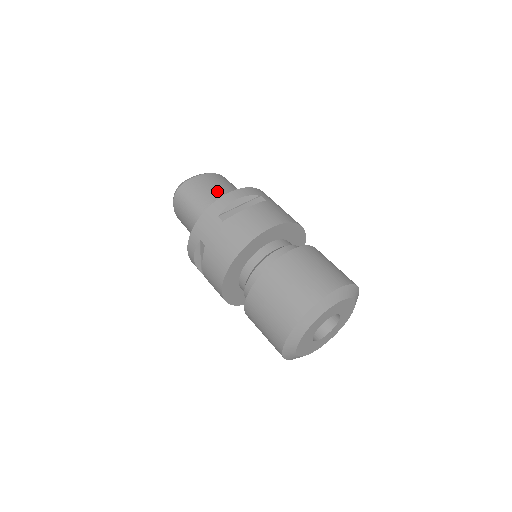
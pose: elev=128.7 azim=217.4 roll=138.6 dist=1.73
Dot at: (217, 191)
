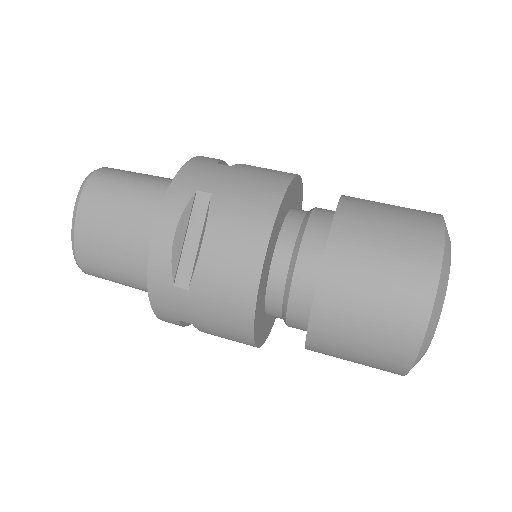
Dot at: occluded
